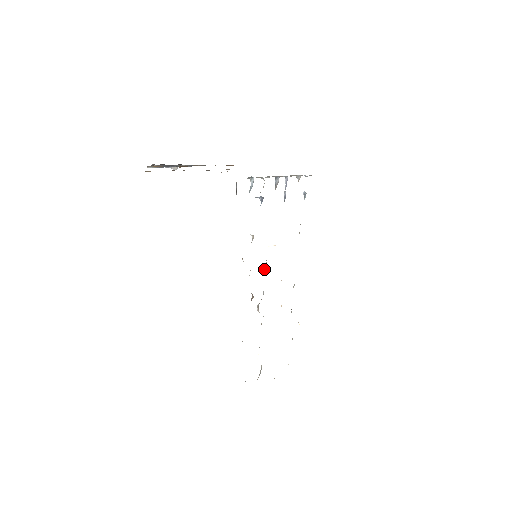
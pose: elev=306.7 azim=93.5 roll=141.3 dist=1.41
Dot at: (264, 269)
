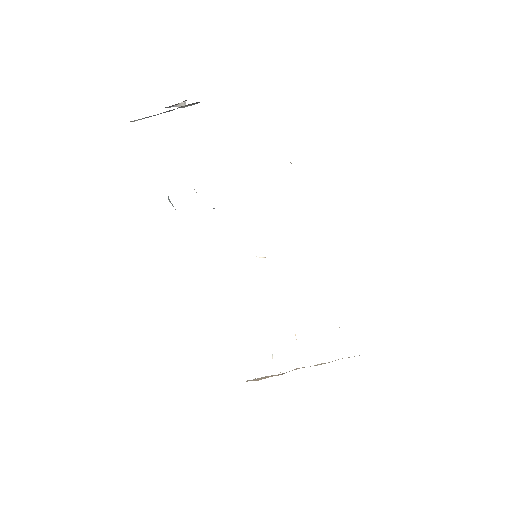
Dot at: occluded
